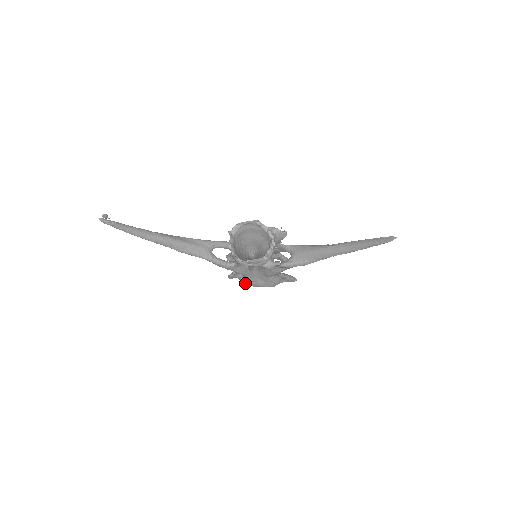
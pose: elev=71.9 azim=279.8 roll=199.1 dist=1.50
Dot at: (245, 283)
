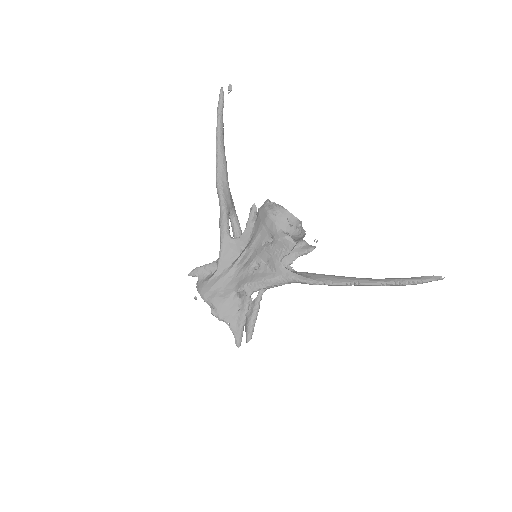
Dot at: (200, 287)
